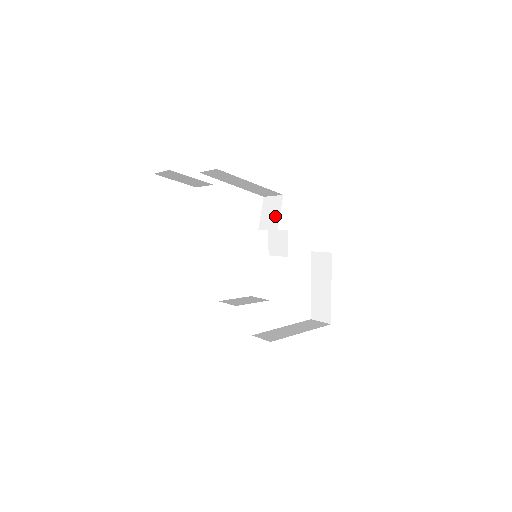
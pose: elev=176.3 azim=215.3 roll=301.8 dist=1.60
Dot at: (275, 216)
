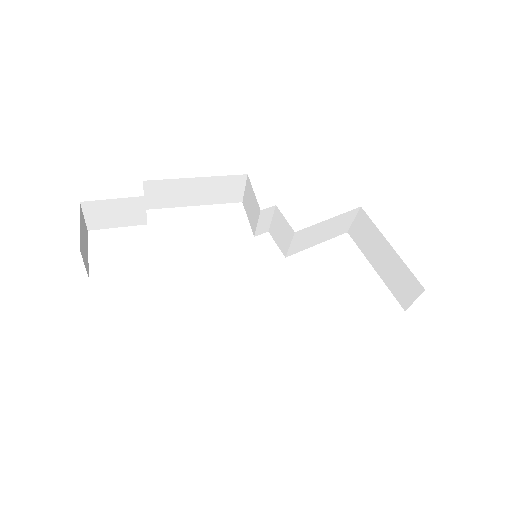
Dot at: (253, 202)
